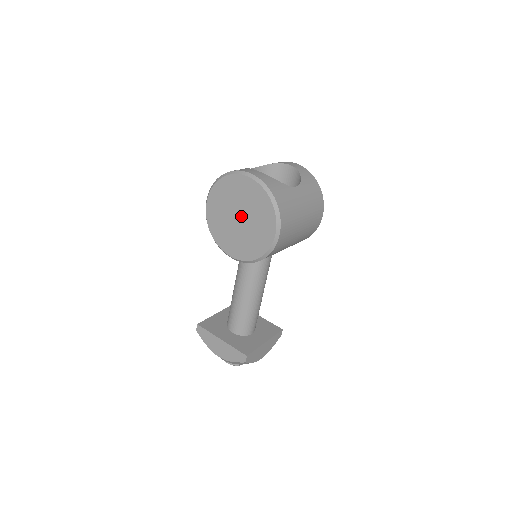
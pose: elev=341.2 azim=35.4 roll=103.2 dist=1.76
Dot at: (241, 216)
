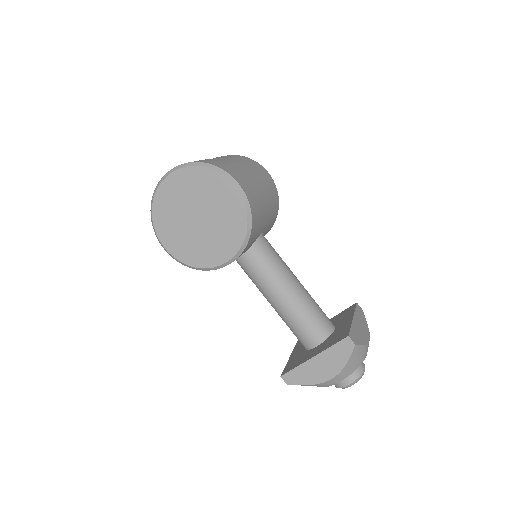
Dot at: (197, 214)
